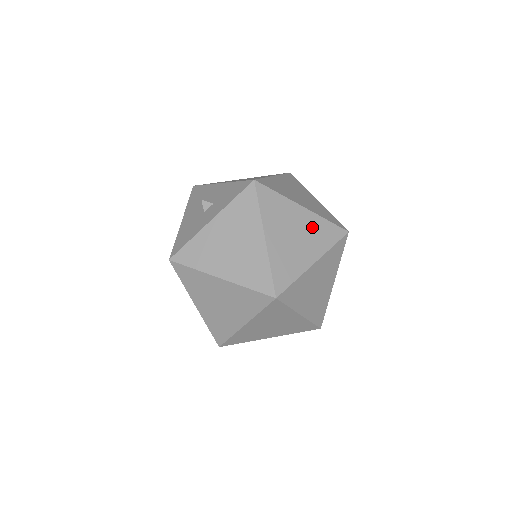
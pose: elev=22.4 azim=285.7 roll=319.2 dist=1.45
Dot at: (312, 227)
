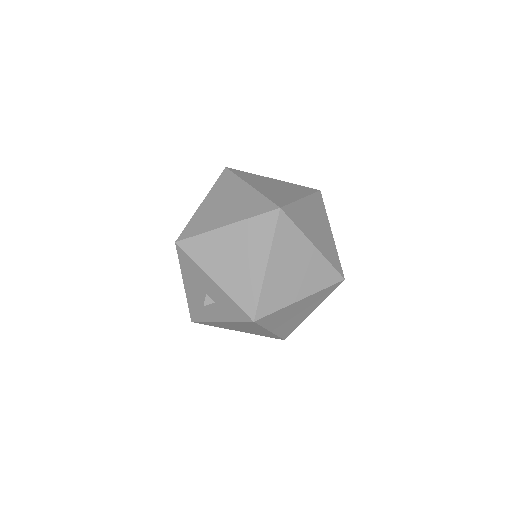
Dot at: (310, 301)
